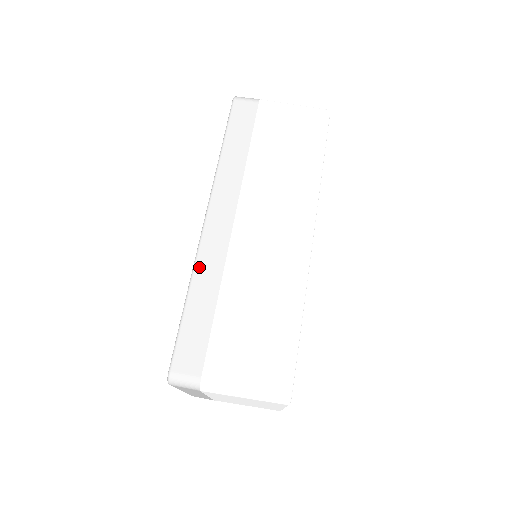
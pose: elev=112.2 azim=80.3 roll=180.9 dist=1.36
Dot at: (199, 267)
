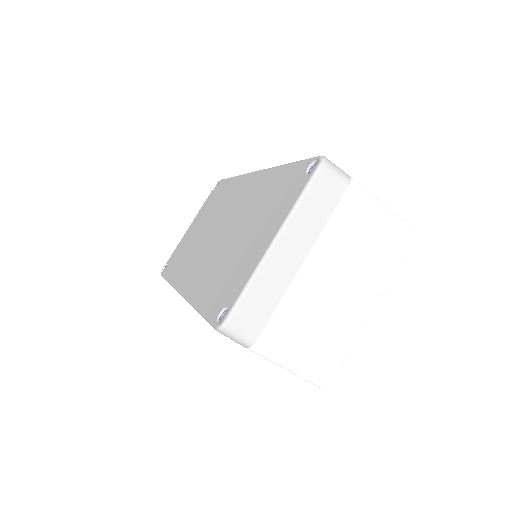
Dot at: occluded
